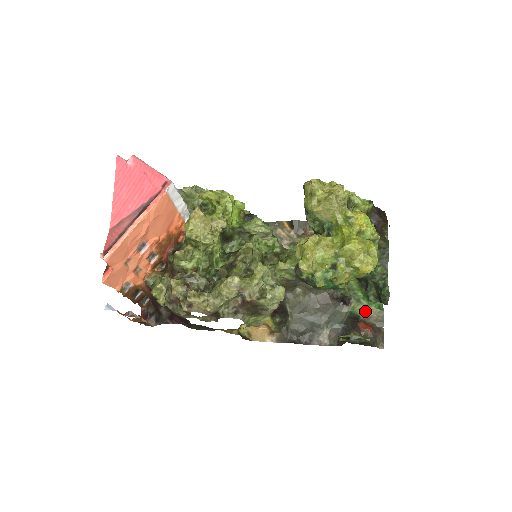
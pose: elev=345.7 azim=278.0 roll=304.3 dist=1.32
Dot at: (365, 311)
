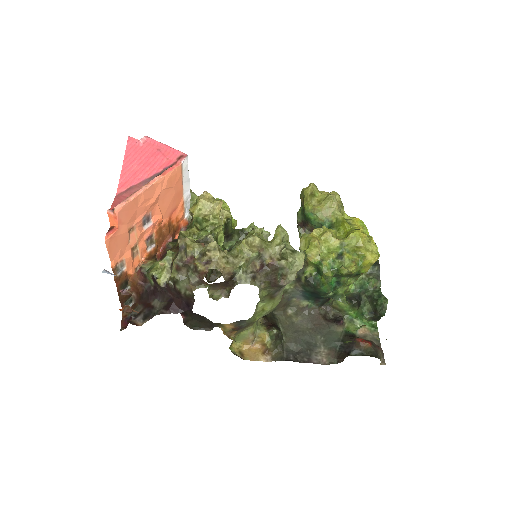
Dot at: (360, 330)
